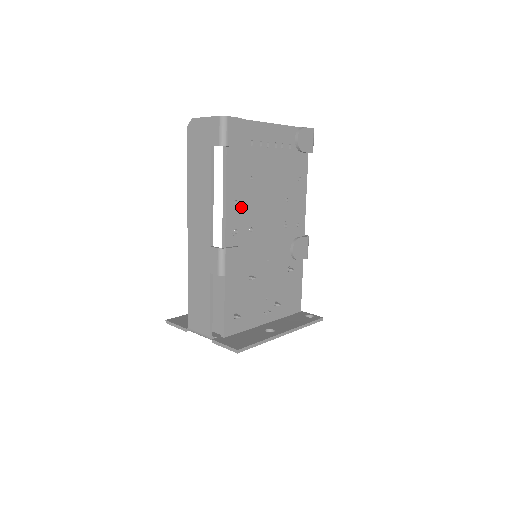
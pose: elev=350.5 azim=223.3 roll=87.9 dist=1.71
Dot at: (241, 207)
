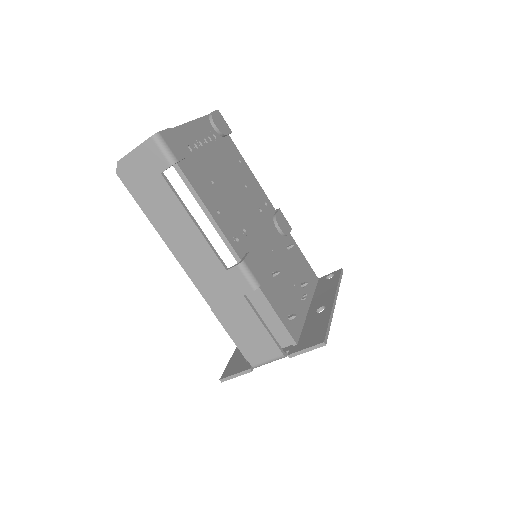
Dot at: (224, 214)
